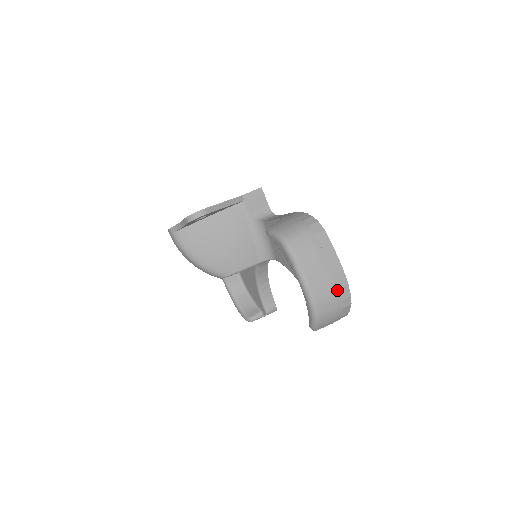
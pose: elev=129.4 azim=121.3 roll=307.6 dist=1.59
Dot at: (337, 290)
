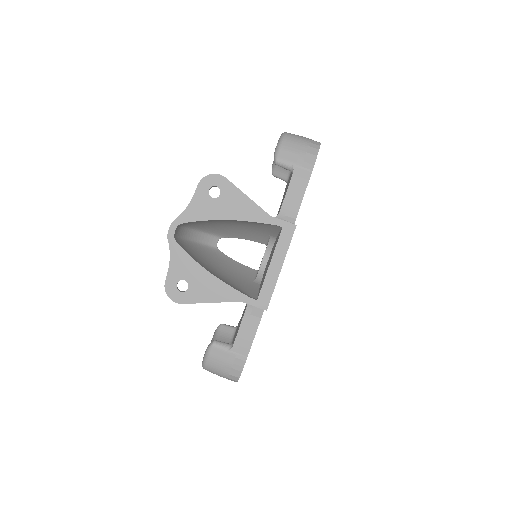
Dot at: occluded
